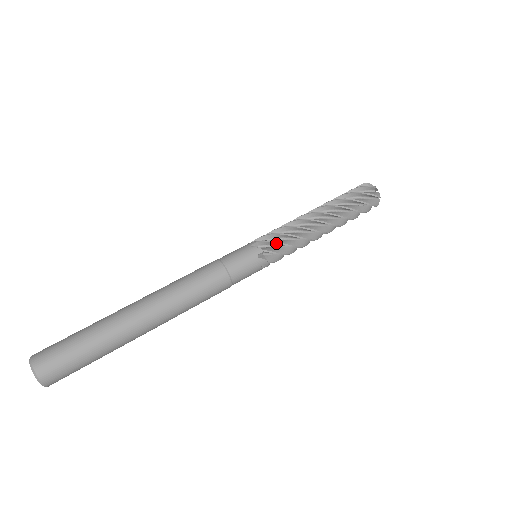
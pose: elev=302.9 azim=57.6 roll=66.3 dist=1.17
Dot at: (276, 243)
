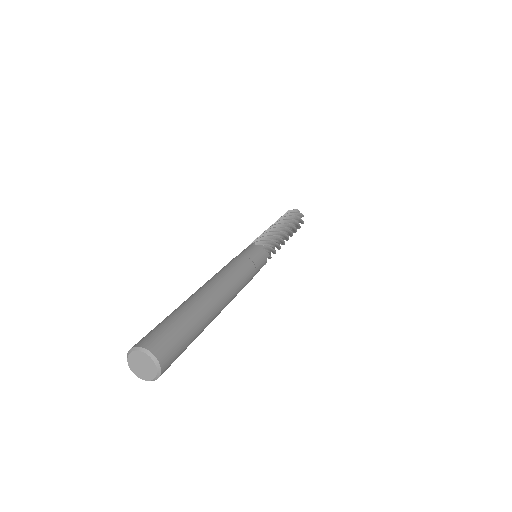
Dot at: (268, 241)
